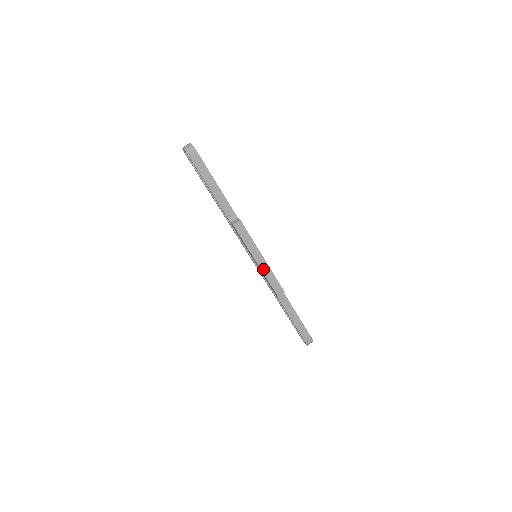
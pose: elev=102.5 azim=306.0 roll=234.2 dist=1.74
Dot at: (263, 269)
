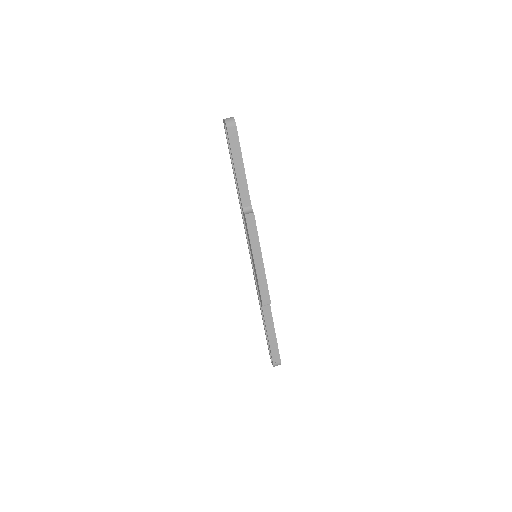
Dot at: (258, 271)
